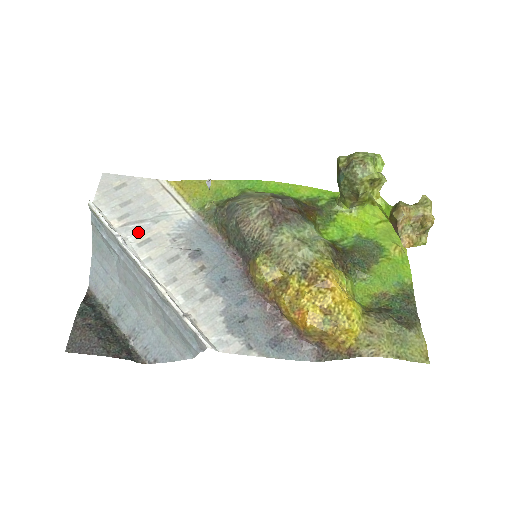
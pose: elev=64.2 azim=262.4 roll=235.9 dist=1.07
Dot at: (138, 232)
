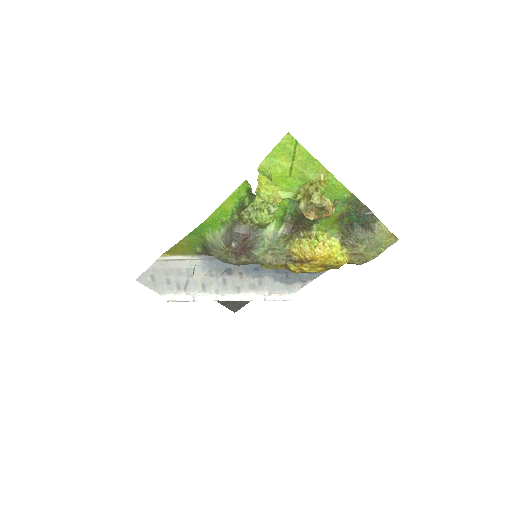
Dot at: (194, 287)
